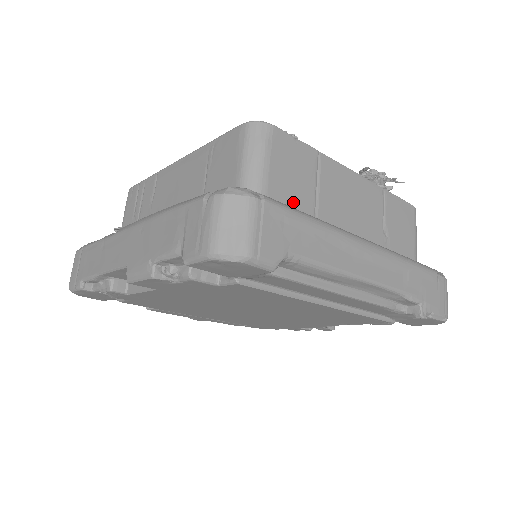
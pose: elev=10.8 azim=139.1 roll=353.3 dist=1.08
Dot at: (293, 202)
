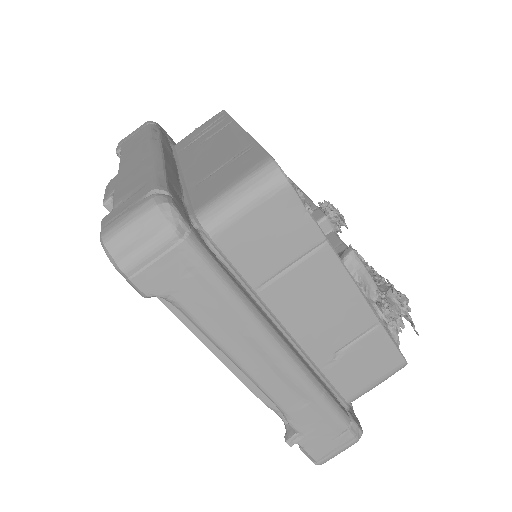
Dot at: (245, 260)
